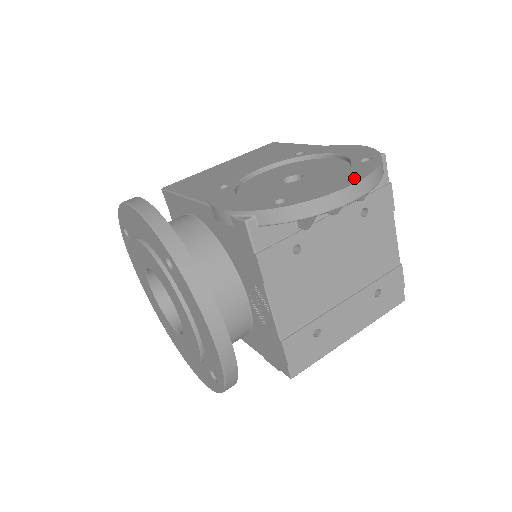
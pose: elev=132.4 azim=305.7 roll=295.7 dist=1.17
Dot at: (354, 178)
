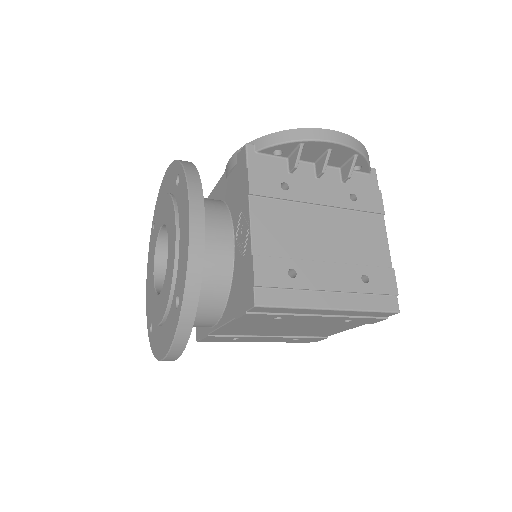
Dot at: occluded
